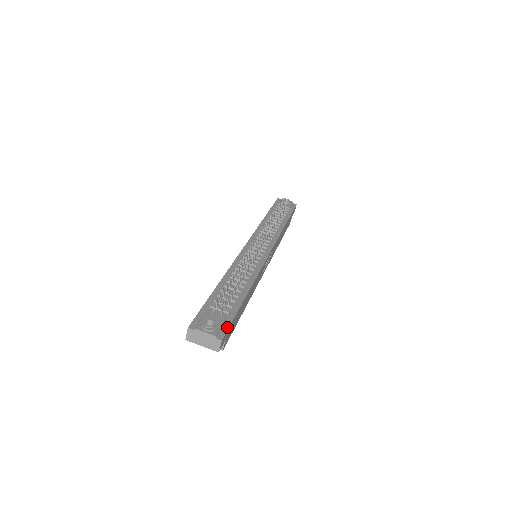
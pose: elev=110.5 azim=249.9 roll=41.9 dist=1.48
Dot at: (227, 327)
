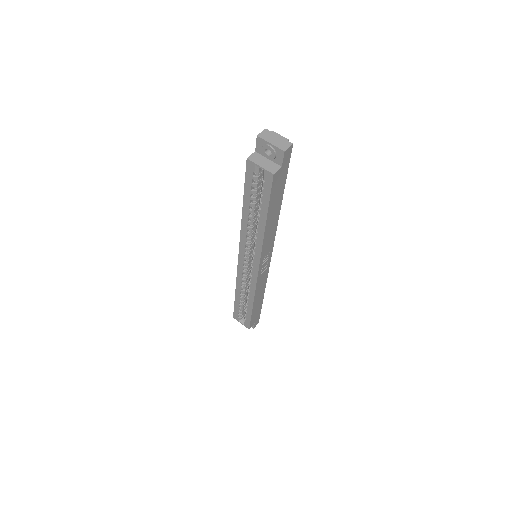
Dot at: (289, 158)
